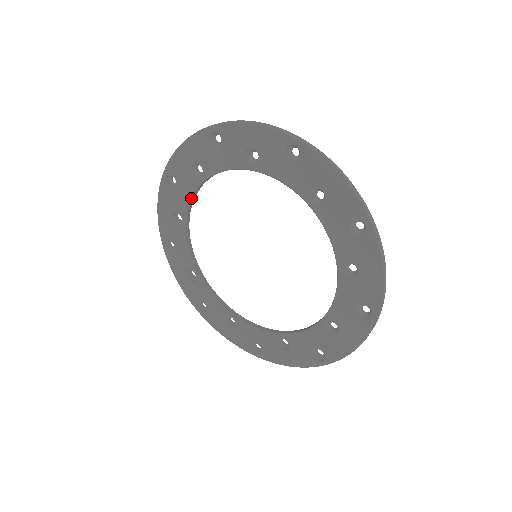
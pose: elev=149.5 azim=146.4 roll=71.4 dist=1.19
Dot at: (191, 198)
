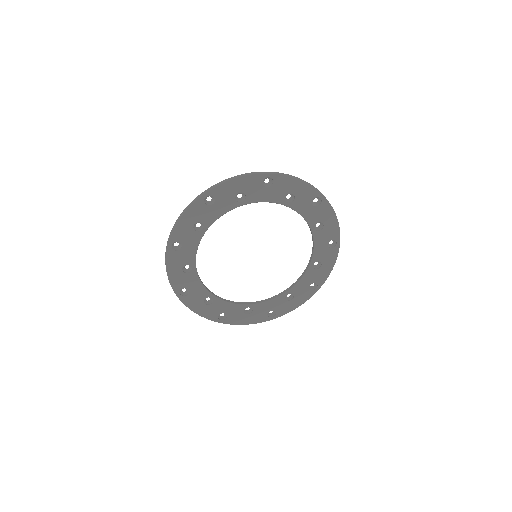
Dot at: (223, 214)
